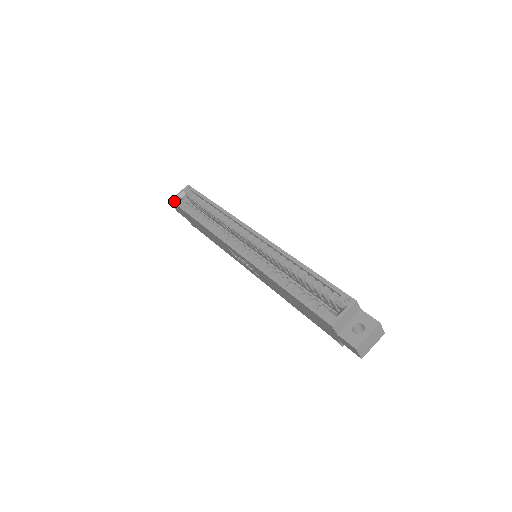
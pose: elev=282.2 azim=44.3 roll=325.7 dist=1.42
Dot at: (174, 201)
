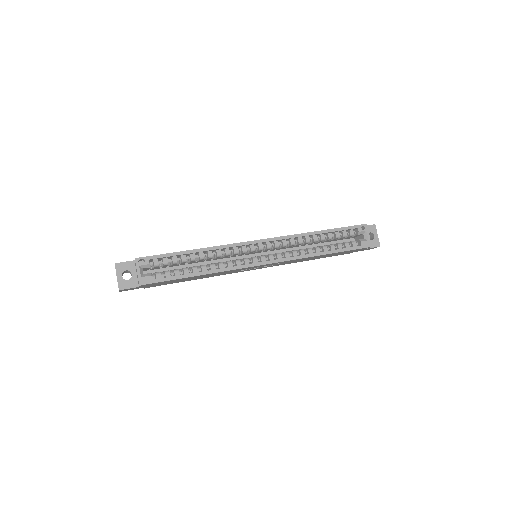
Dot at: (145, 283)
